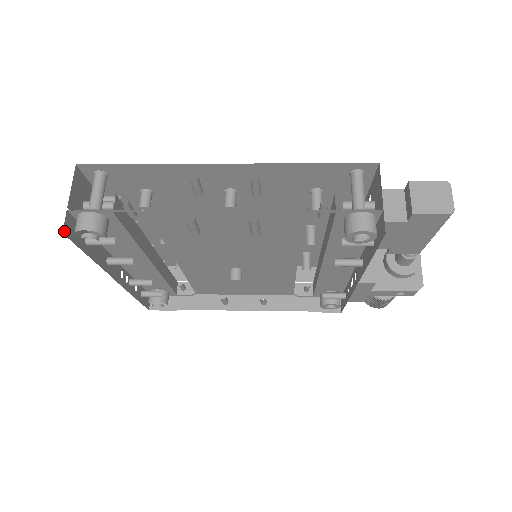
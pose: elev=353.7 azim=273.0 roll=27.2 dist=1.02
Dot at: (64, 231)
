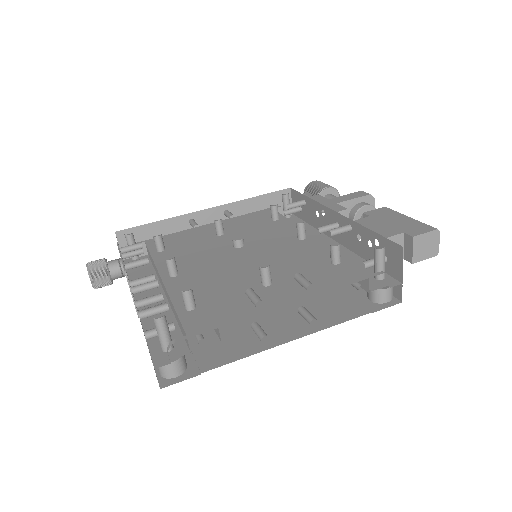
Dot at: occluded
